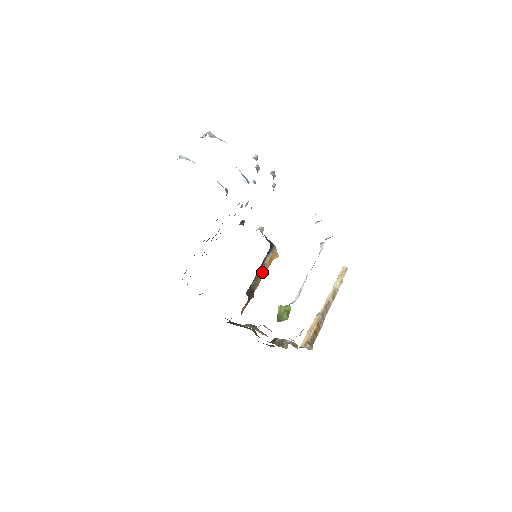
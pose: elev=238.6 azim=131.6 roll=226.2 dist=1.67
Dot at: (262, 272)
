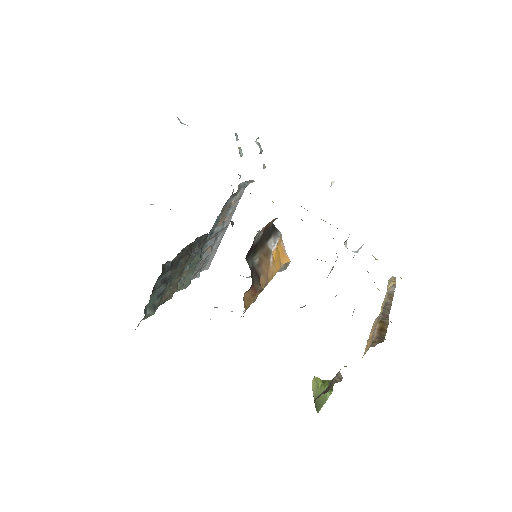
Dot at: (268, 261)
